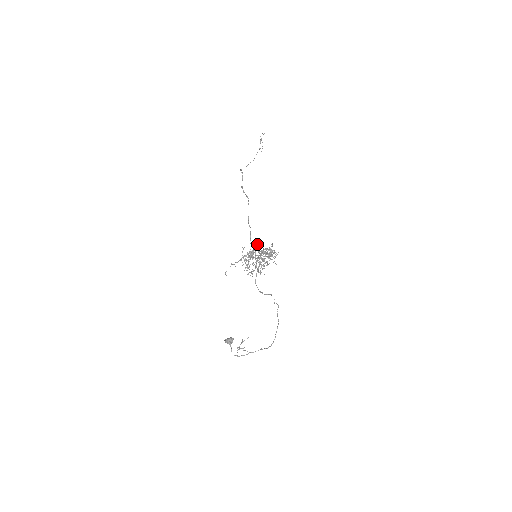
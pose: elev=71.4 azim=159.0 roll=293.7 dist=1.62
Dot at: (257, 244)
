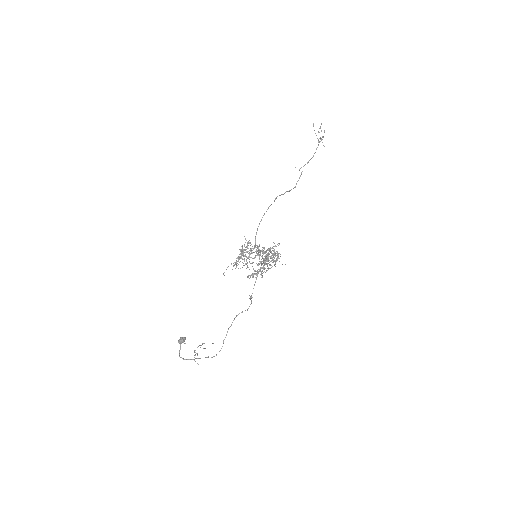
Dot at: occluded
